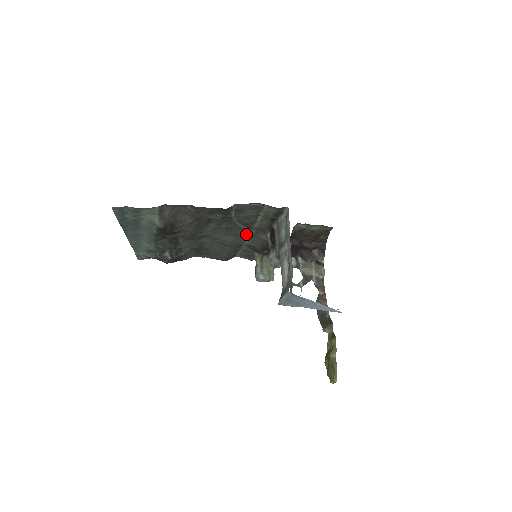
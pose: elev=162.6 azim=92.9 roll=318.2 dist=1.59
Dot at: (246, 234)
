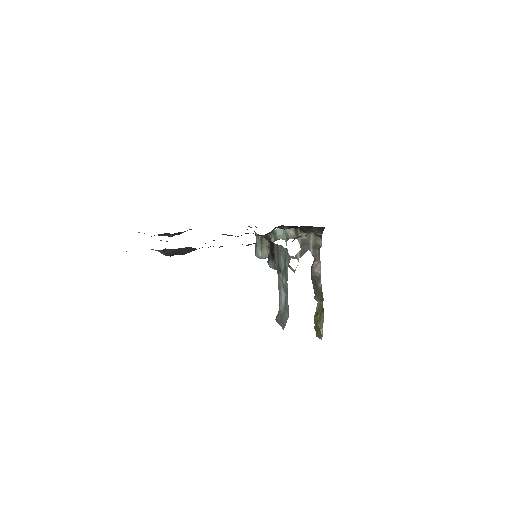
Dot at: (246, 233)
